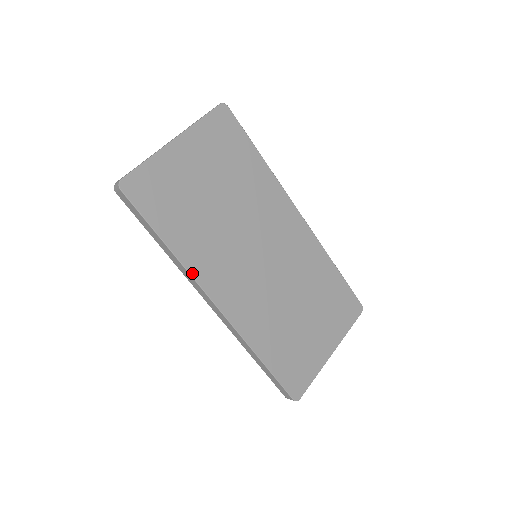
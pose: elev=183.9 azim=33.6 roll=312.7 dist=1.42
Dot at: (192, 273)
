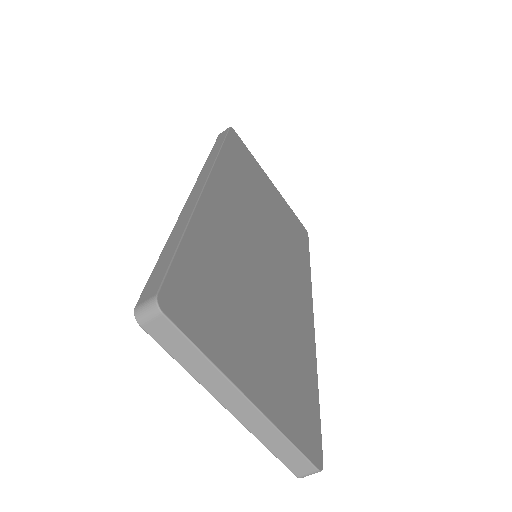
Dot at: (217, 163)
